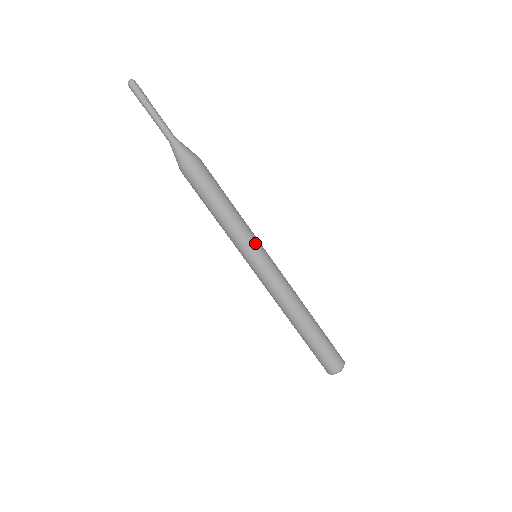
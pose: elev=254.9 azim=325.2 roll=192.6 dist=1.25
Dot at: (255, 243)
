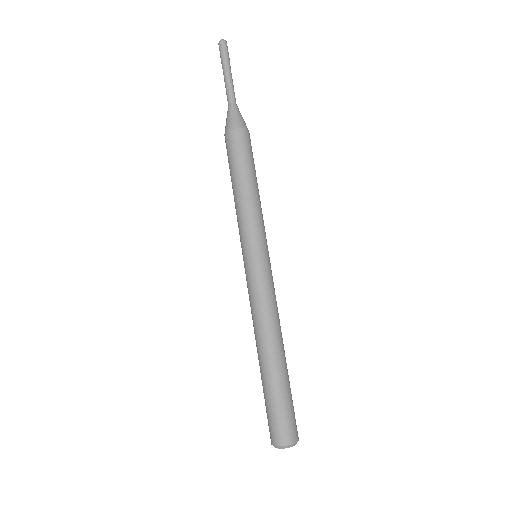
Dot at: (260, 238)
